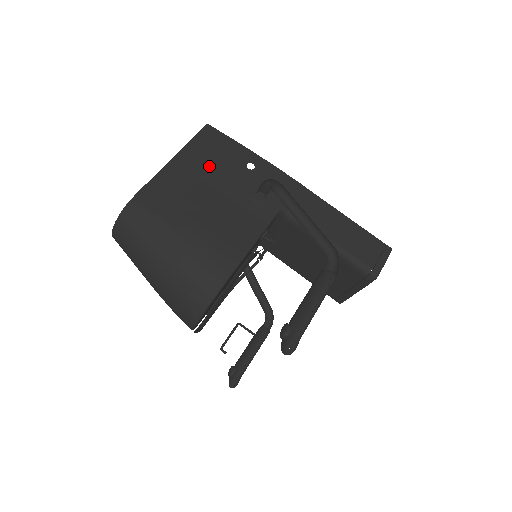
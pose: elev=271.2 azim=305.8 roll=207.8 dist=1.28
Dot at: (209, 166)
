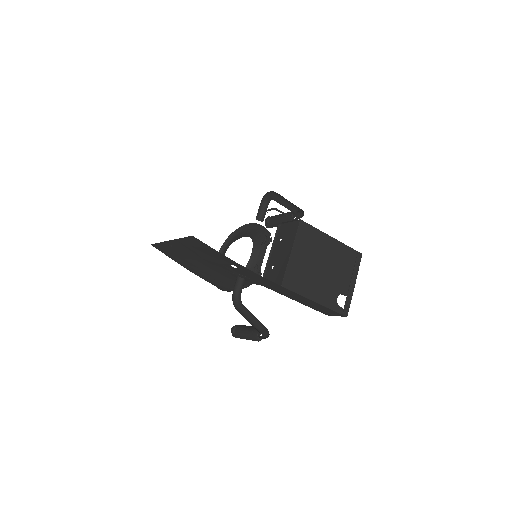
Dot at: (200, 254)
